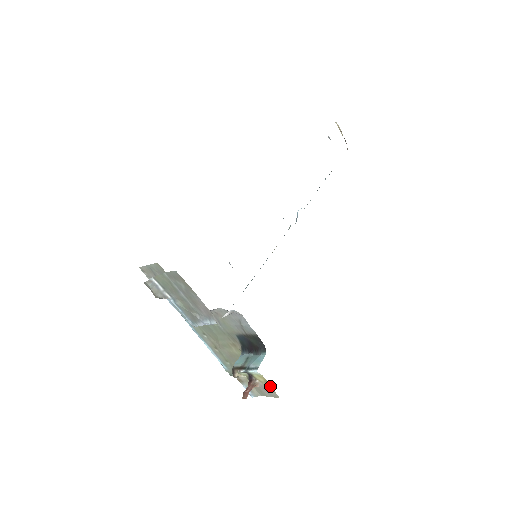
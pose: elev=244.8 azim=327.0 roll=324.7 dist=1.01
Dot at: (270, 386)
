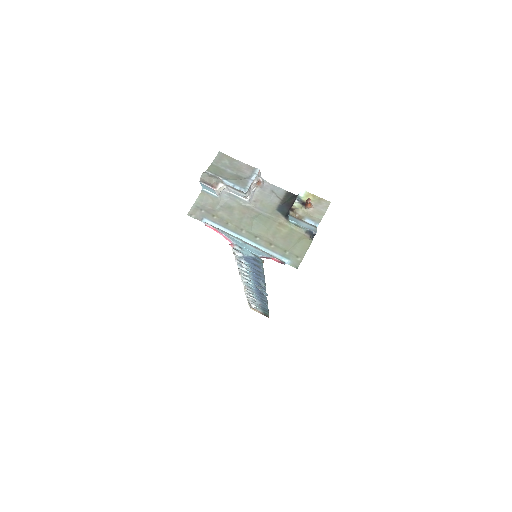
Dot at: (319, 198)
